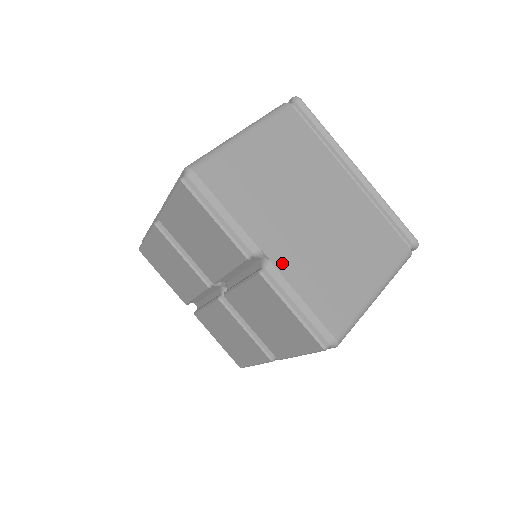
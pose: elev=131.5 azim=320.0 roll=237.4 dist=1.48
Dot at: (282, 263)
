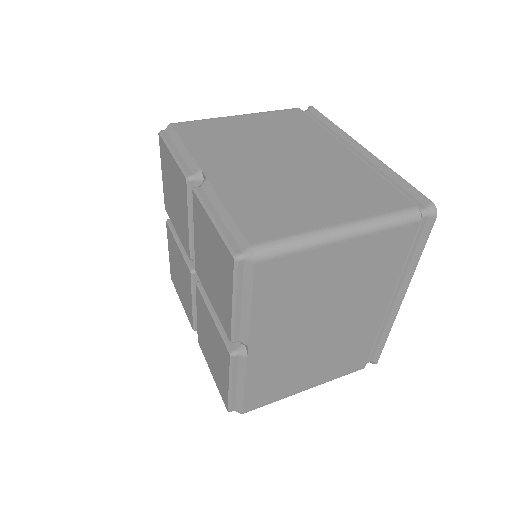
Dot at: (219, 181)
